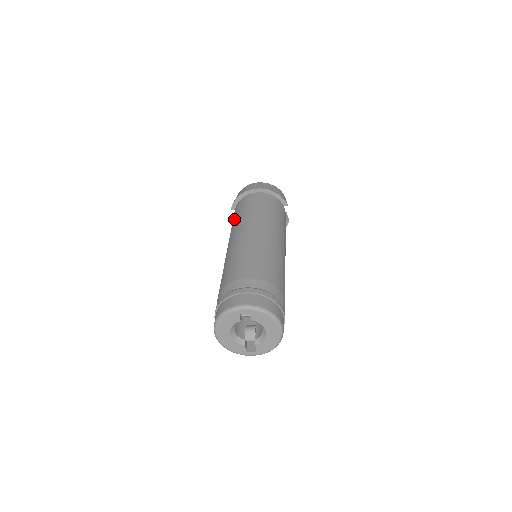
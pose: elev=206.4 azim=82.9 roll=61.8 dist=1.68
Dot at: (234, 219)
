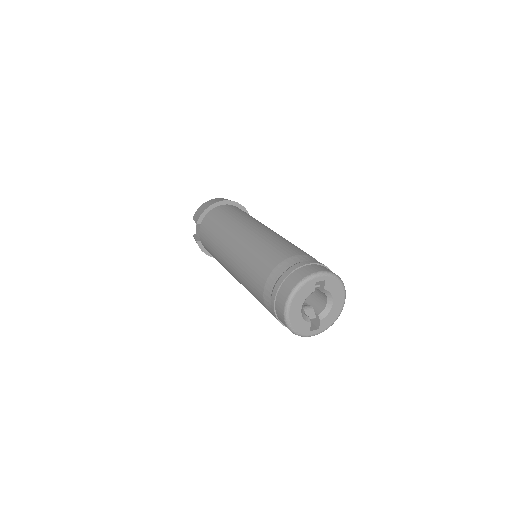
Dot at: (216, 227)
